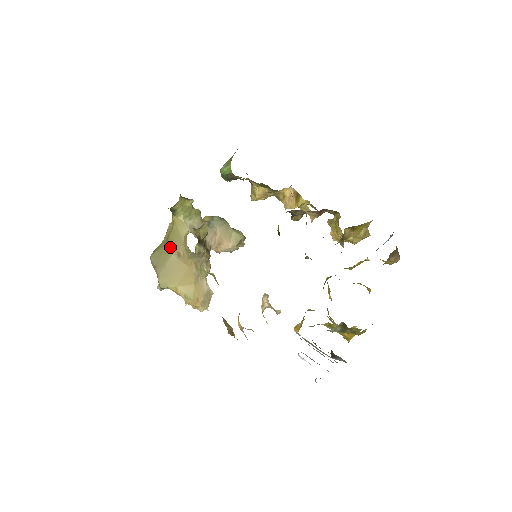
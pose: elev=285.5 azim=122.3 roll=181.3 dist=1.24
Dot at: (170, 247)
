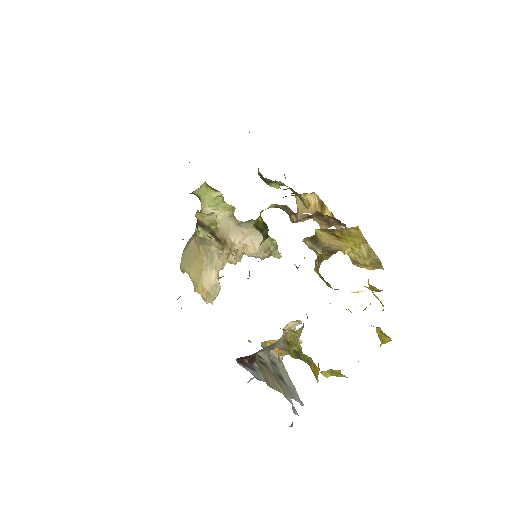
Dot at: (194, 233)
